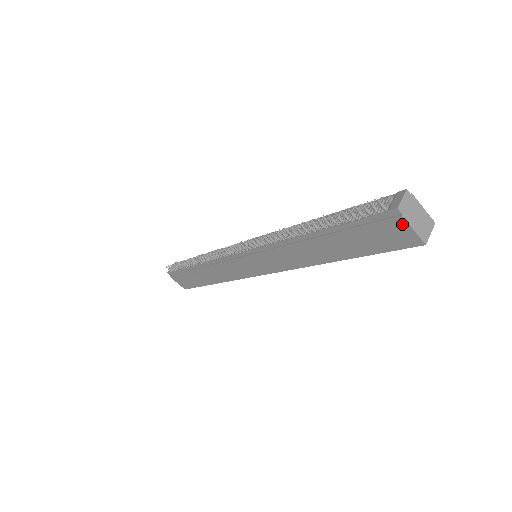
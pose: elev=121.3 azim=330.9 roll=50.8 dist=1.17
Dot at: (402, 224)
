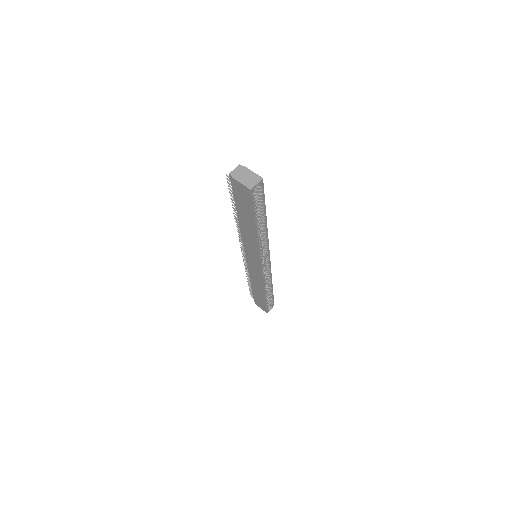
Dot at: (237, 183)
